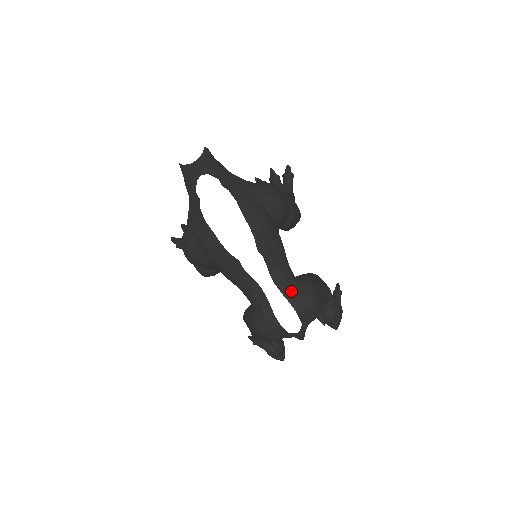
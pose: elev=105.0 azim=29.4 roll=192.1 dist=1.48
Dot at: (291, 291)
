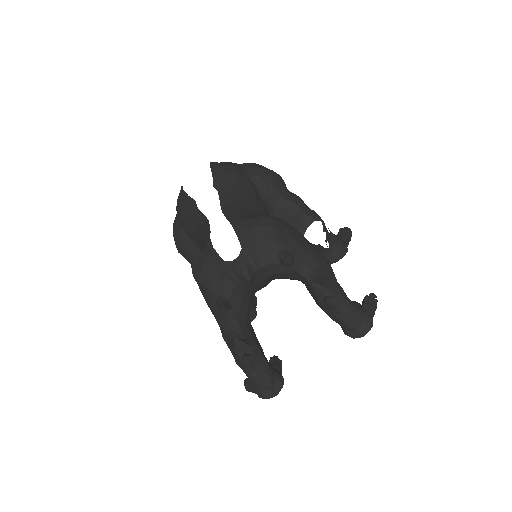
Dot at: (239, 216)
